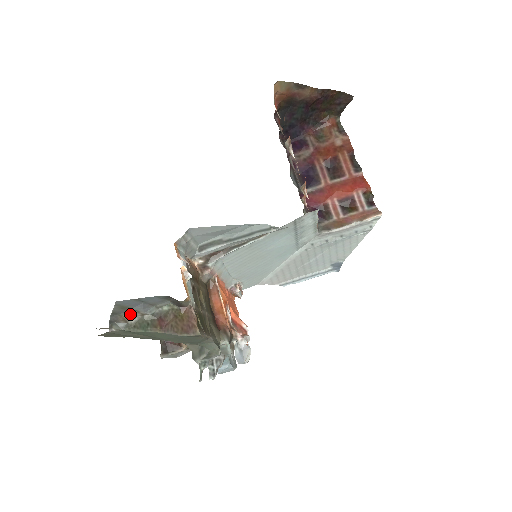
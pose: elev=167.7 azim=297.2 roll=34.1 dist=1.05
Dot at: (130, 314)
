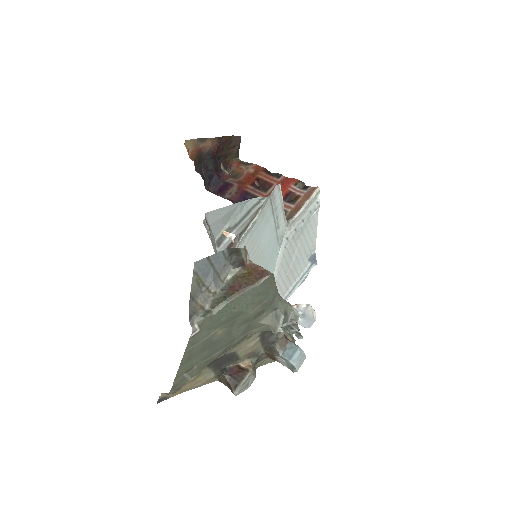
Dot at: (204, 297)
